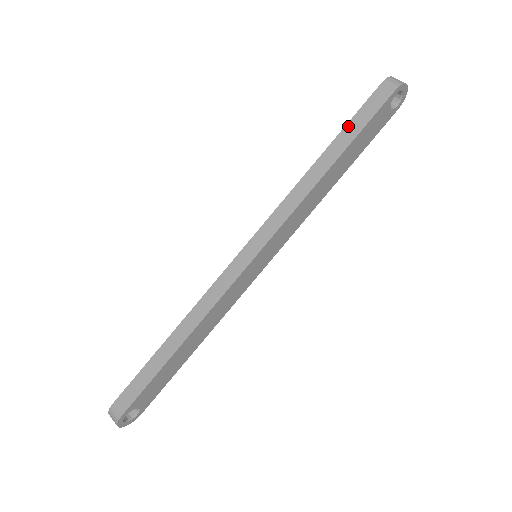
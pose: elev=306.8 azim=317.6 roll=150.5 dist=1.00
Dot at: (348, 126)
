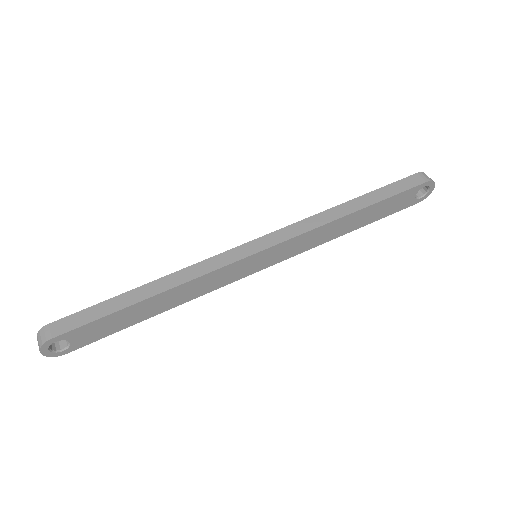
Dot at: (379, 190)
